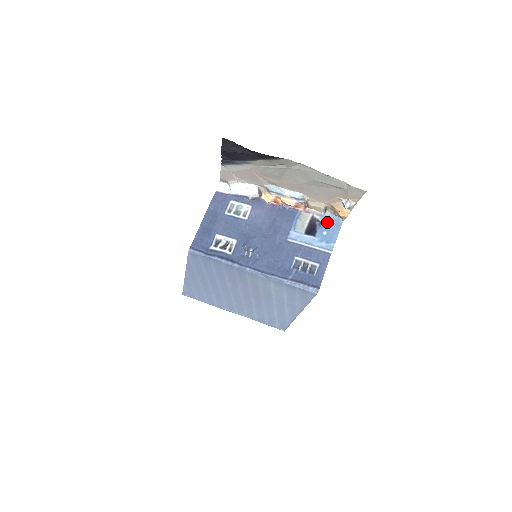
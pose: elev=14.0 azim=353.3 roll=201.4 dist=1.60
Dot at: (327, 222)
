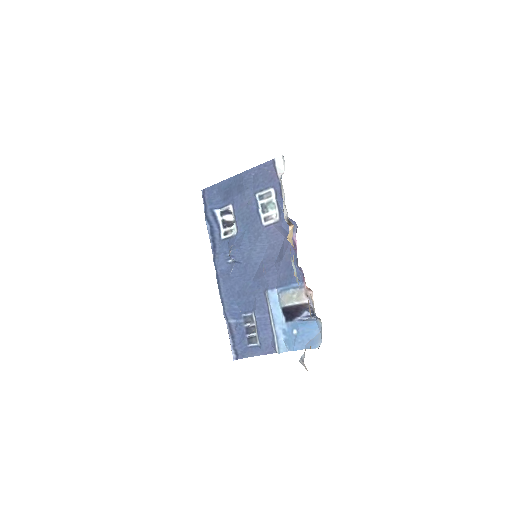
Dot at: (310, 327)
